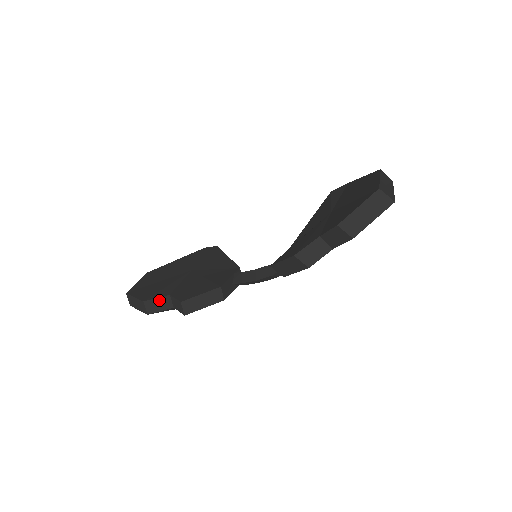
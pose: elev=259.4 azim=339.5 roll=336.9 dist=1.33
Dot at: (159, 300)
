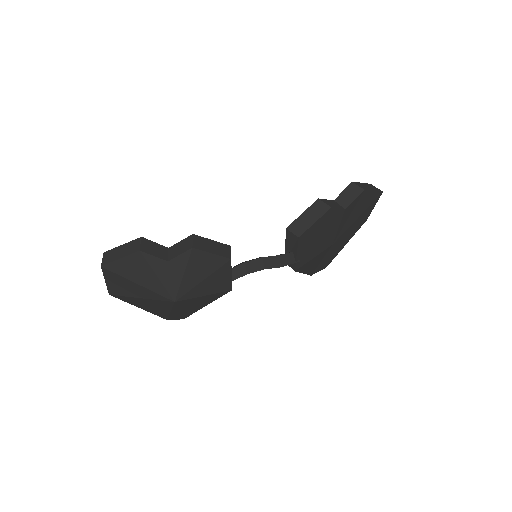
Dot at: (156, 246)
